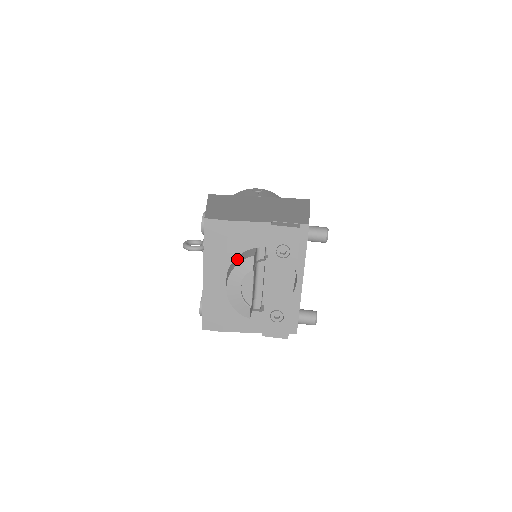
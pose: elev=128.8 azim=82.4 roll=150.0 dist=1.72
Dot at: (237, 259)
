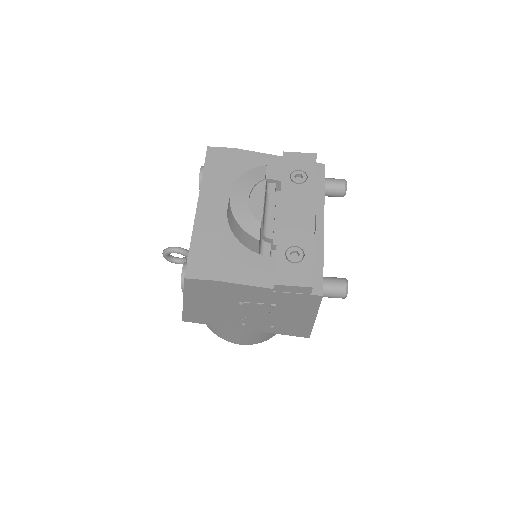
Dot at: occluded
